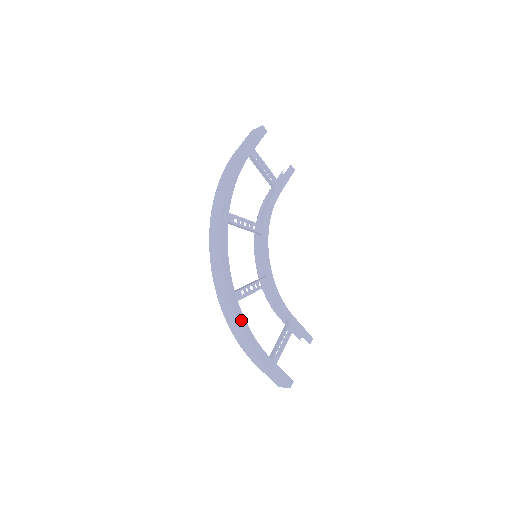
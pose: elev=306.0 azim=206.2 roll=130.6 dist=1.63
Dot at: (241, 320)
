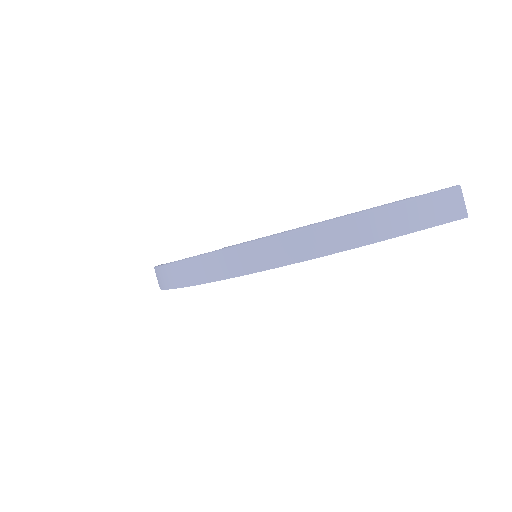
Dot at: occluded
